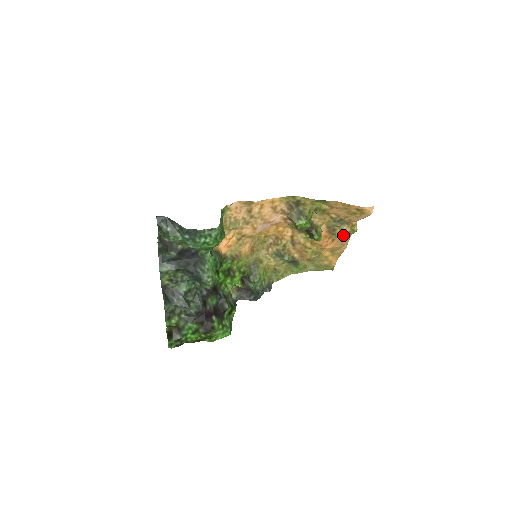
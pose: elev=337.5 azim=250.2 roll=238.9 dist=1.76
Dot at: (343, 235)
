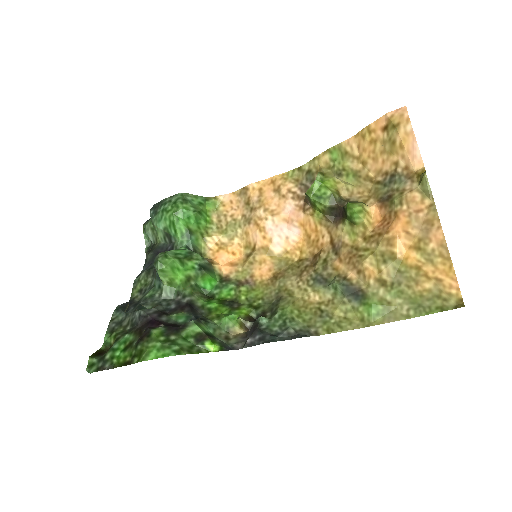
Dot at: (412, 200)
